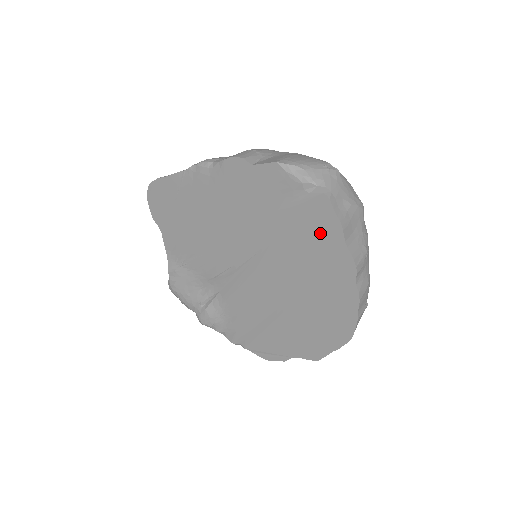
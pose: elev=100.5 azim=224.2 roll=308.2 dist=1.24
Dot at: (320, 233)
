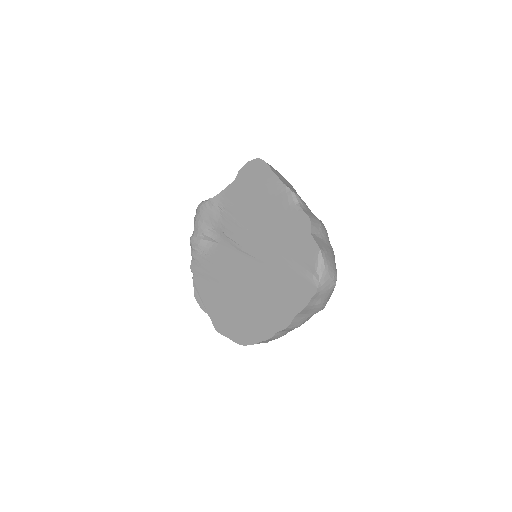
Dot at: (294, 297)
